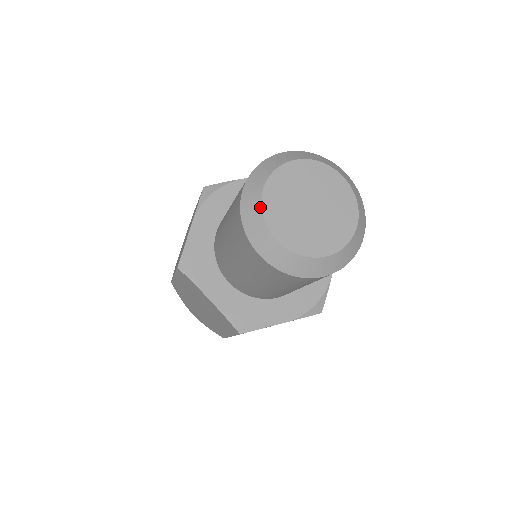
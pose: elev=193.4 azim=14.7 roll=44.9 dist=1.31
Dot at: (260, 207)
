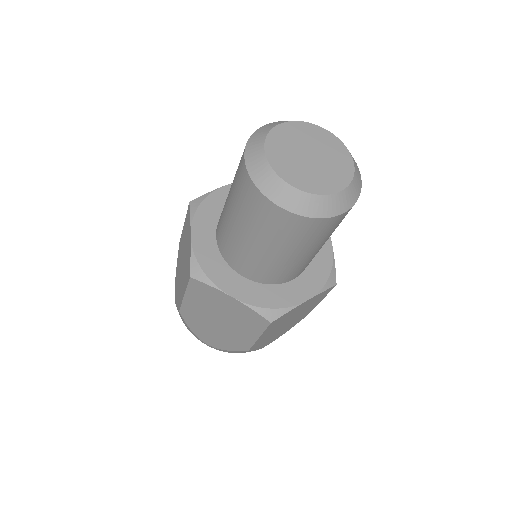
Dot at: (268, 164)
